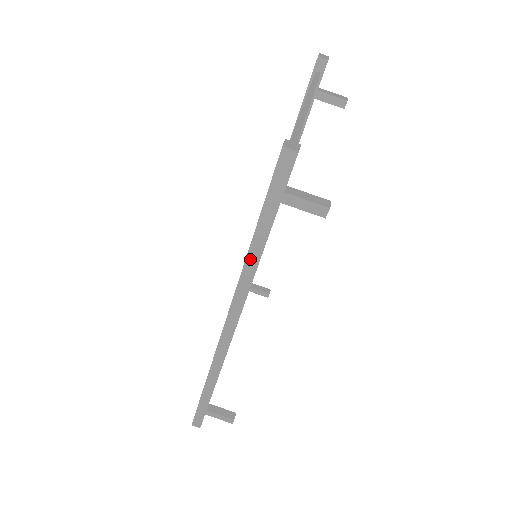
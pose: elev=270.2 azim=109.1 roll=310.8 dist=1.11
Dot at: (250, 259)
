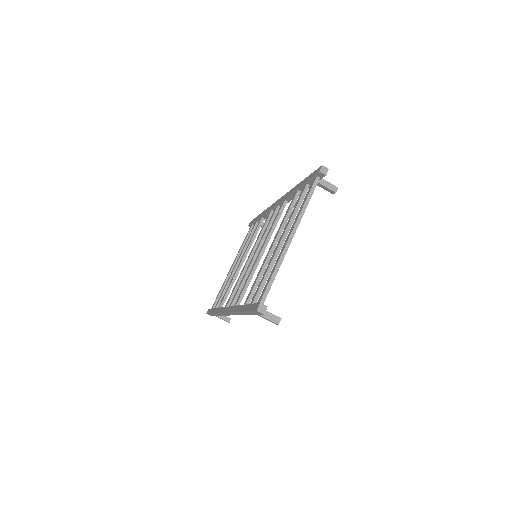
Dot at: (240, 313)
